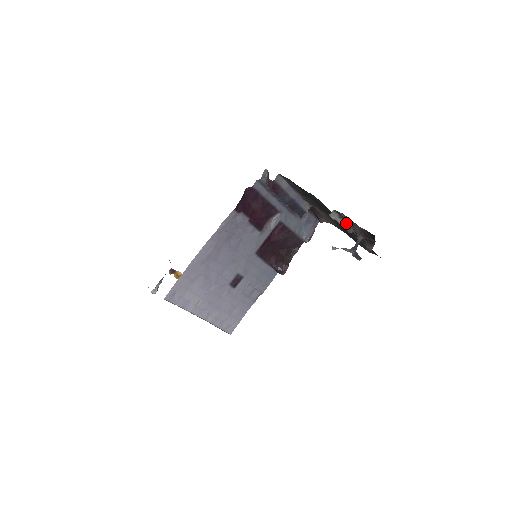
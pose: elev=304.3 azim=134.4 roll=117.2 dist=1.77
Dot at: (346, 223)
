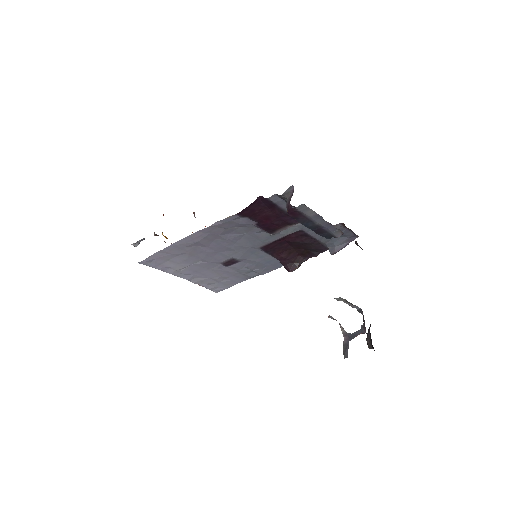
Dot at: occluded
